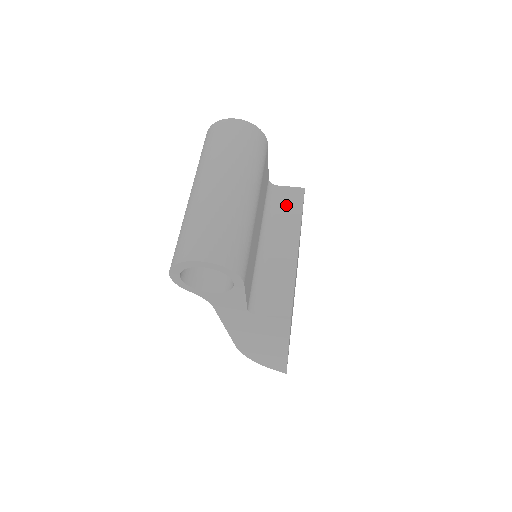
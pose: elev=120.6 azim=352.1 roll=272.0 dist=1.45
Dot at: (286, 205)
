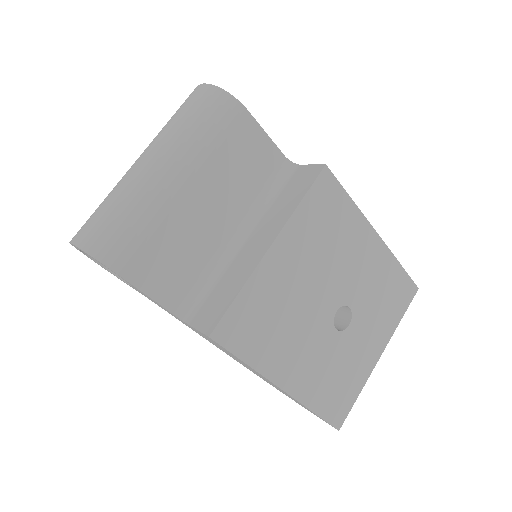
Dot at: (292, 189)
